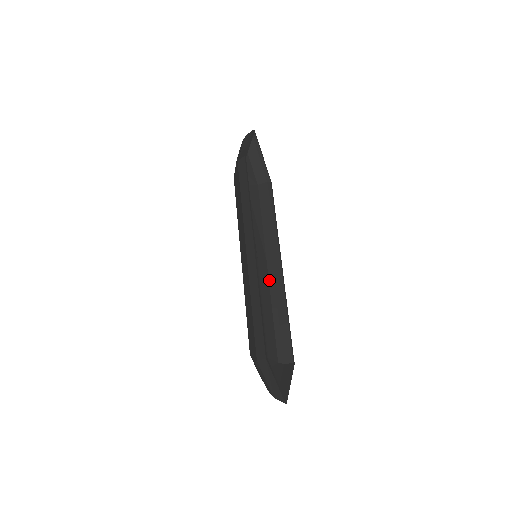
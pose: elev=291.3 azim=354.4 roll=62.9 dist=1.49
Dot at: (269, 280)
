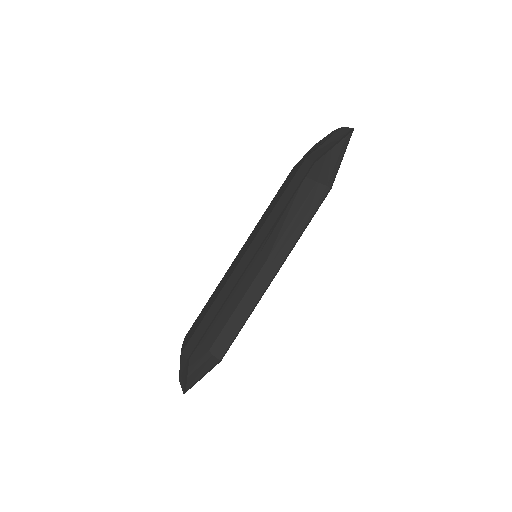
Dot at: (255, 279)
